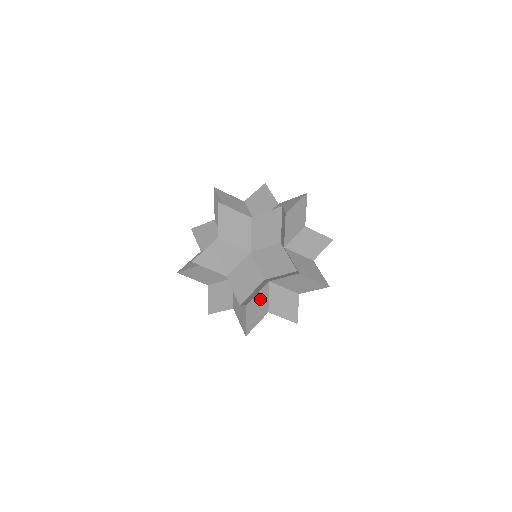
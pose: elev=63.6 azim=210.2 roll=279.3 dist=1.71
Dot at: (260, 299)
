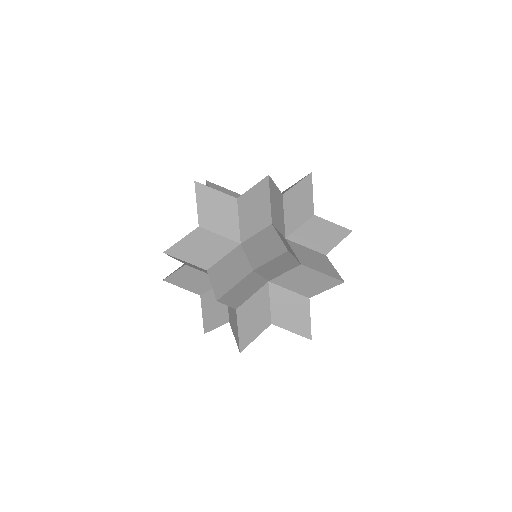
Dot at: occluded
